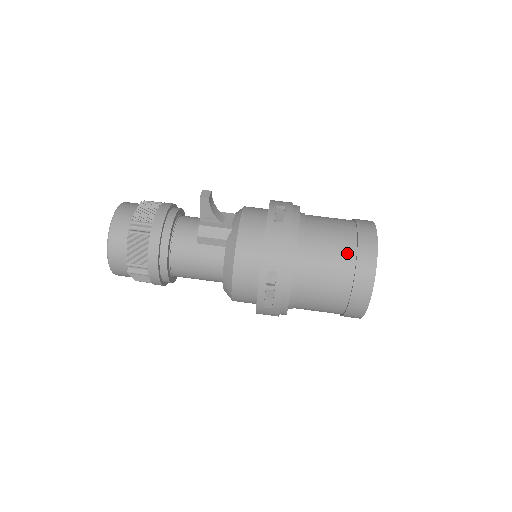
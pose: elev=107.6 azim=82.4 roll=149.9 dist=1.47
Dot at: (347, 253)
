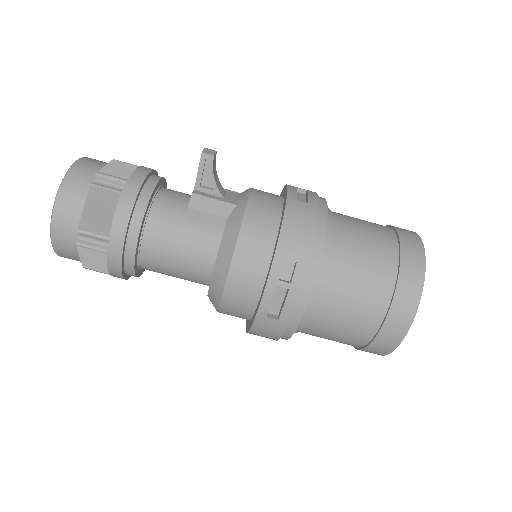
Dot at: (387, 254)
